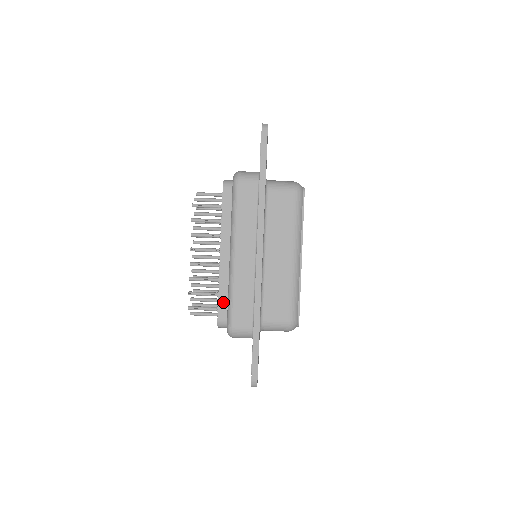
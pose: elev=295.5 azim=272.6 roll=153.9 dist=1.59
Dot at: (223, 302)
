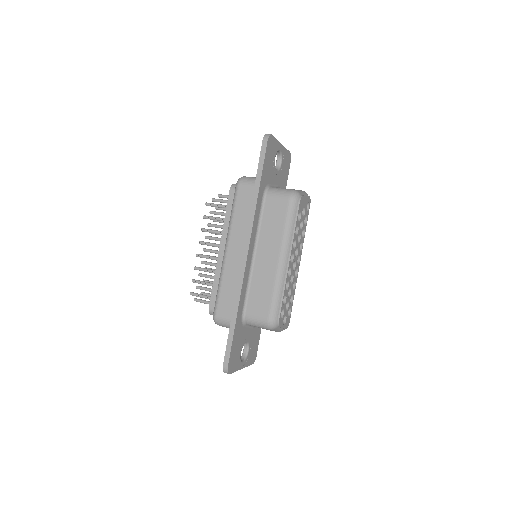
Dot at: (216, 292)
